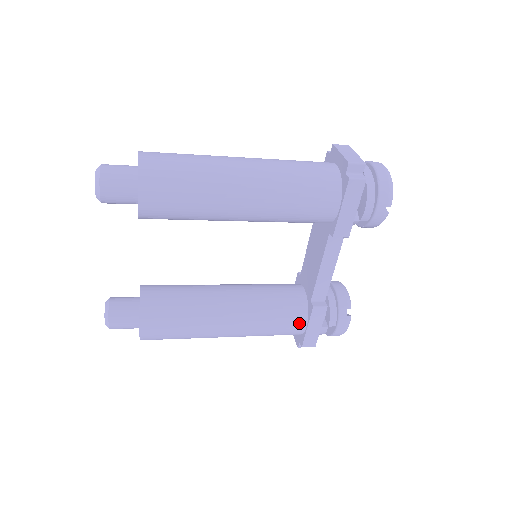
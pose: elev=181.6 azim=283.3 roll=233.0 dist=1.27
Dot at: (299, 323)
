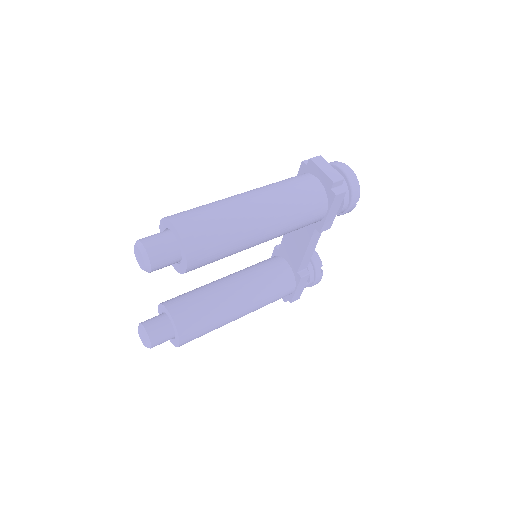
Dot at: (290, 290)
